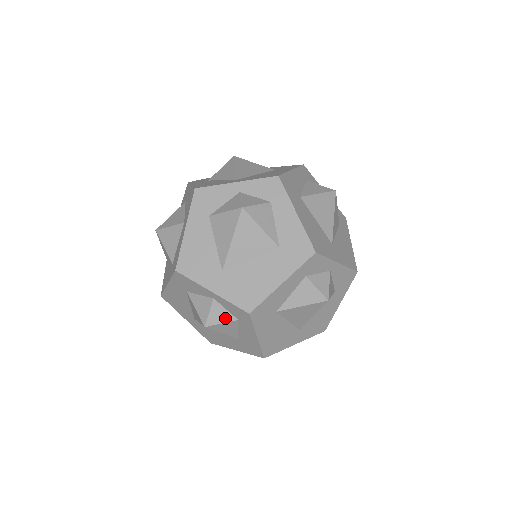
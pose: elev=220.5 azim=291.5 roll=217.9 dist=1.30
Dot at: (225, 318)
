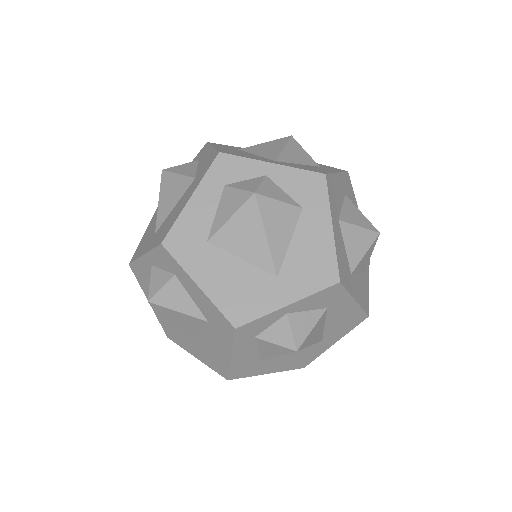
Dot at: occluded
